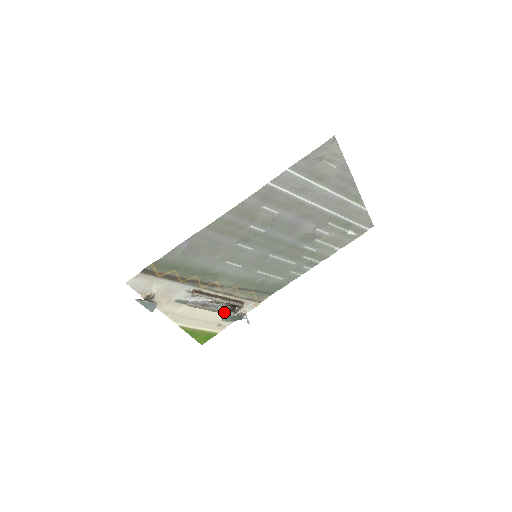
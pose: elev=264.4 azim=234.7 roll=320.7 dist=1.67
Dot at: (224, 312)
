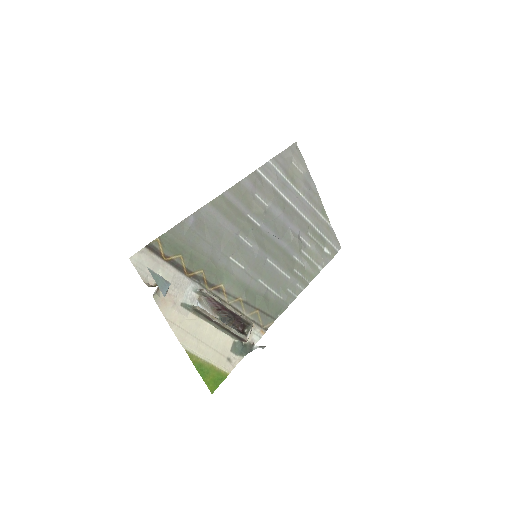
Dot at: (235, 330)
